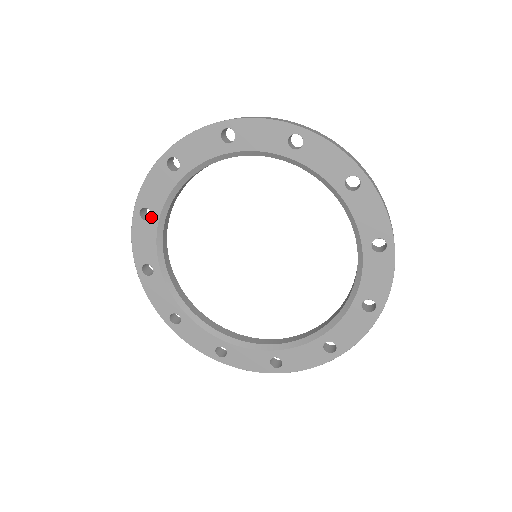
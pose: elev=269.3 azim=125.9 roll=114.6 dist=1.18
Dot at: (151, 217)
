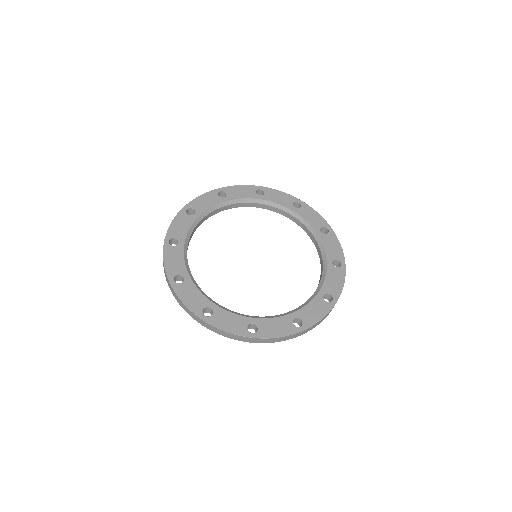
Dot at: (178, 243)
